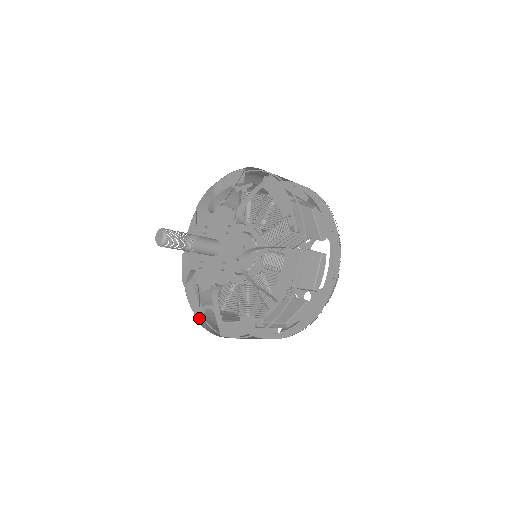
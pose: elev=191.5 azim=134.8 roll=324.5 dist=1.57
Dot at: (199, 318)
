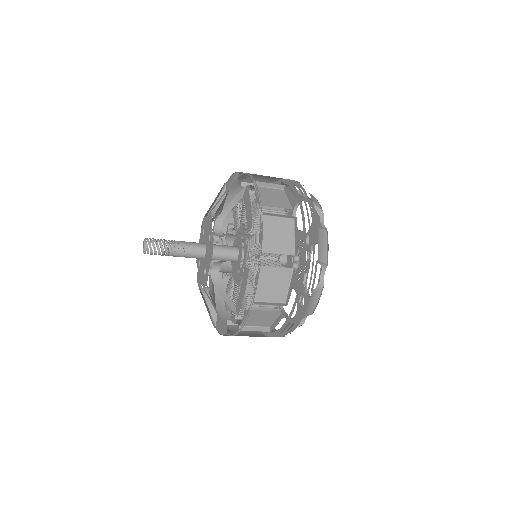
Dot at: occluded
